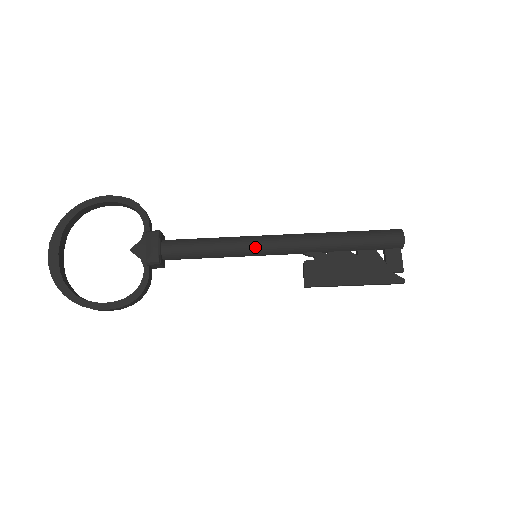
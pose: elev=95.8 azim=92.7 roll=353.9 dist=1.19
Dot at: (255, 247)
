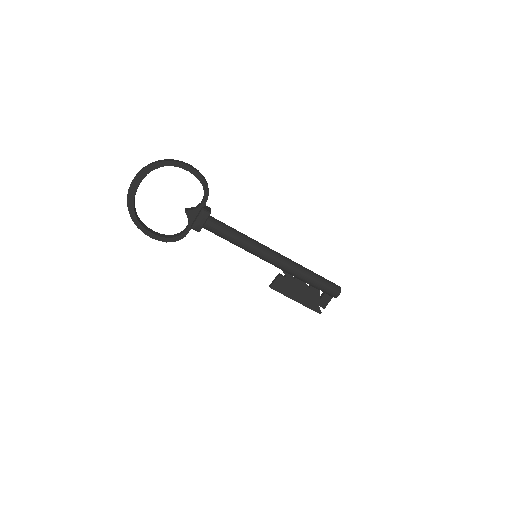
Dot at: (259, 254)
